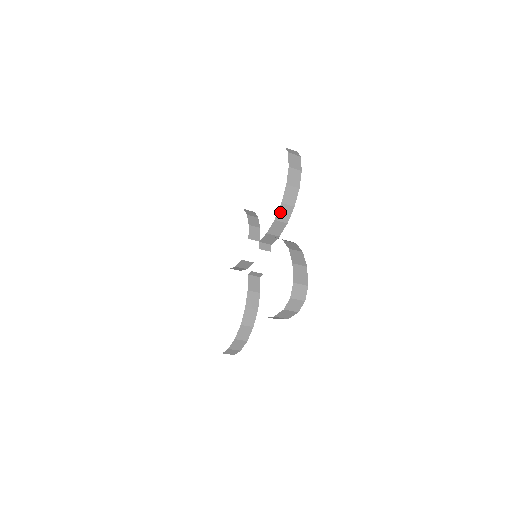
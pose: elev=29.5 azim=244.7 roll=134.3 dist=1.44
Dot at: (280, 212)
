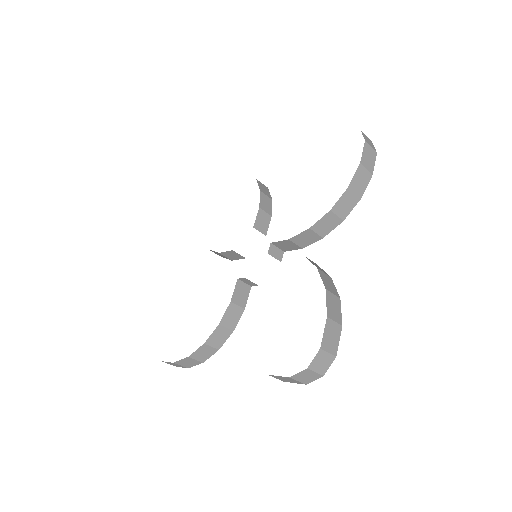
Dot at: (322, 221)
